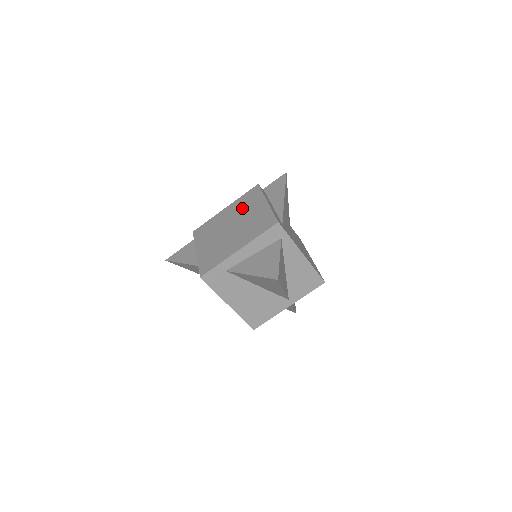
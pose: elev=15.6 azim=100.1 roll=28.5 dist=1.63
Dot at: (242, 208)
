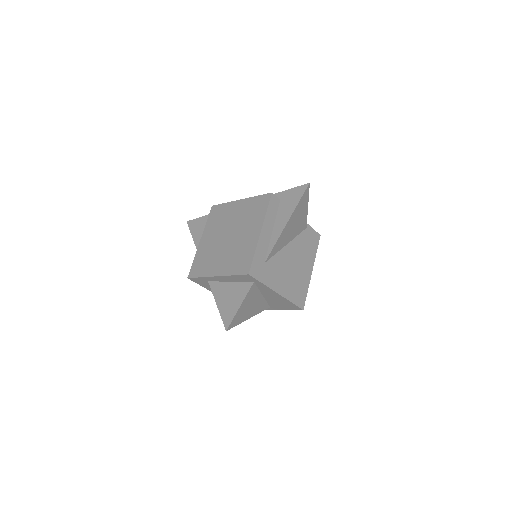
Dot at: (246, 217)
